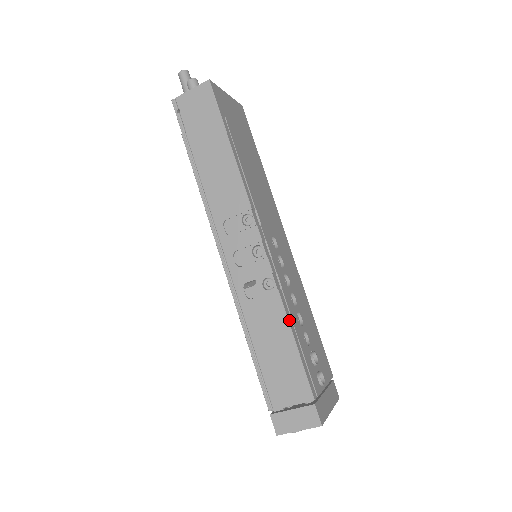
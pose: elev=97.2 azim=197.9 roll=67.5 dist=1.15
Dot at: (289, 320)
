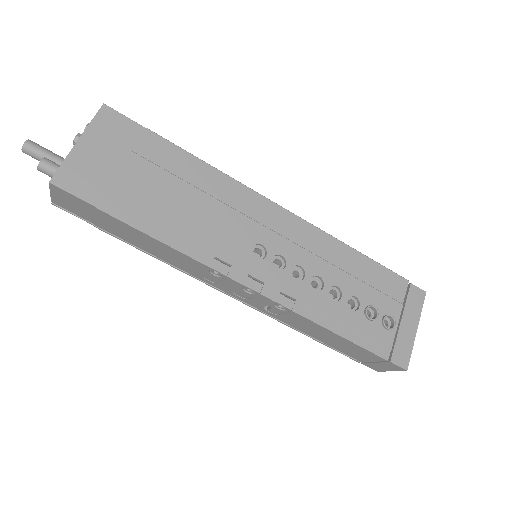
Dot at: (321, 323)
